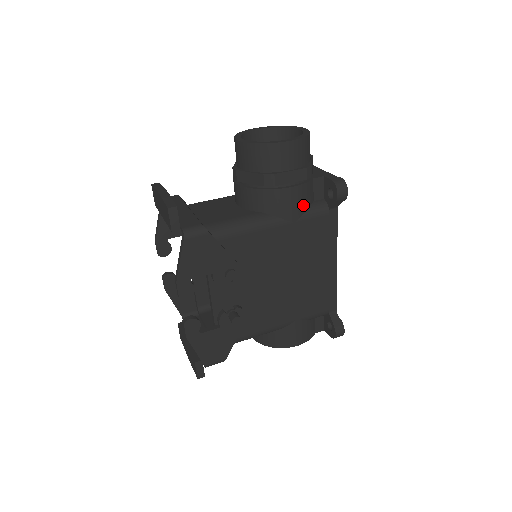
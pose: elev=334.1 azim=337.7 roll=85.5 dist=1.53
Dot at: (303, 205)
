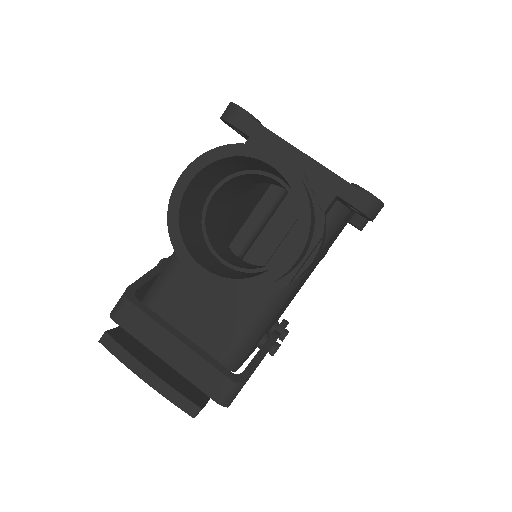
Dot at: (322, 245)
